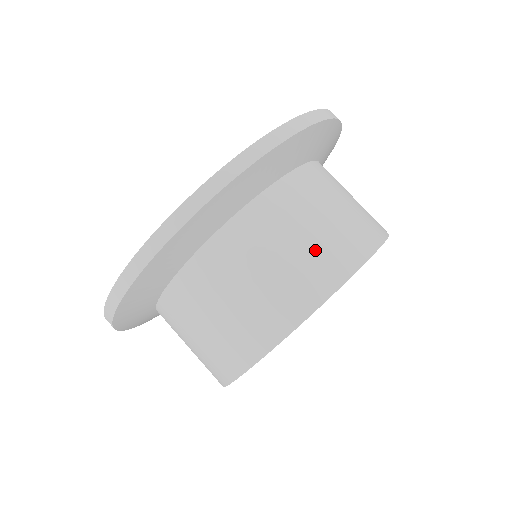
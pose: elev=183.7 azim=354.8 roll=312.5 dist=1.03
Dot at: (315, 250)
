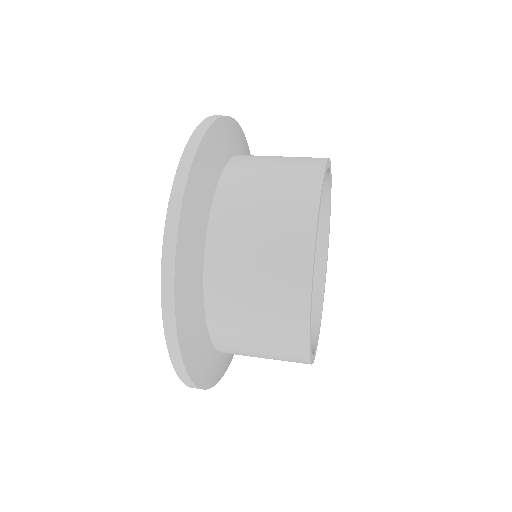
Dot at: (277, 226)
